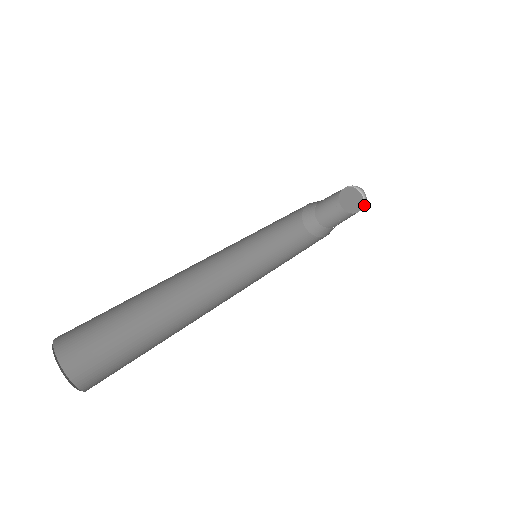
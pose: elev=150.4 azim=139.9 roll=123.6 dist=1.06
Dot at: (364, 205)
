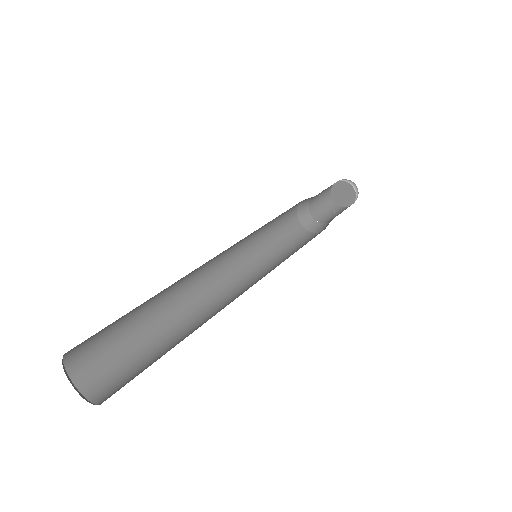
Dot at: (357, 195)
